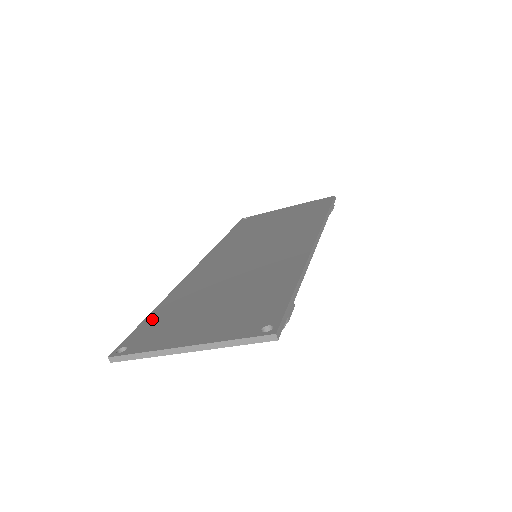
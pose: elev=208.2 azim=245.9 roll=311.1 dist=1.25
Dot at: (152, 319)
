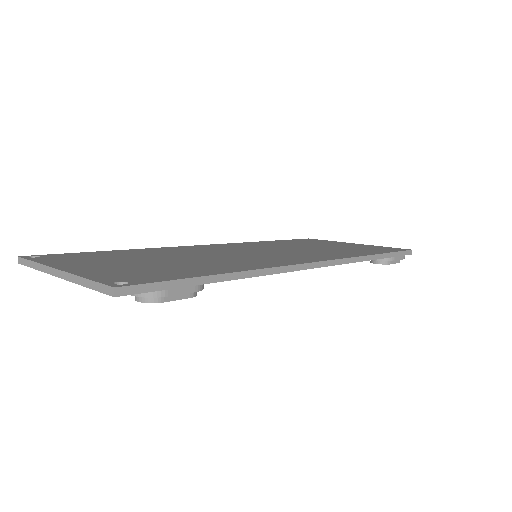
Dot at: (96, 253)
